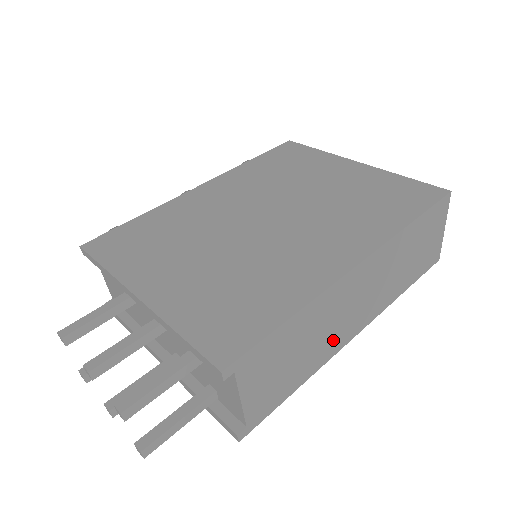
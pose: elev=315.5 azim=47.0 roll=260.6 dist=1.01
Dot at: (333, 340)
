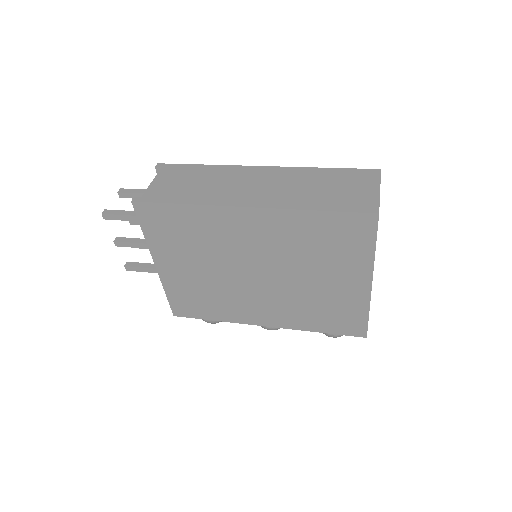
Dot at: (224, 195)
